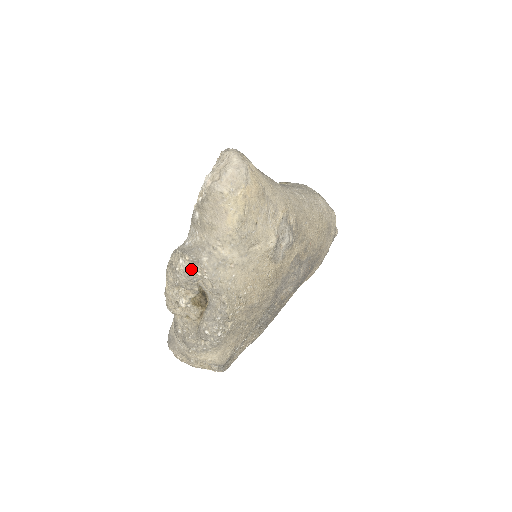
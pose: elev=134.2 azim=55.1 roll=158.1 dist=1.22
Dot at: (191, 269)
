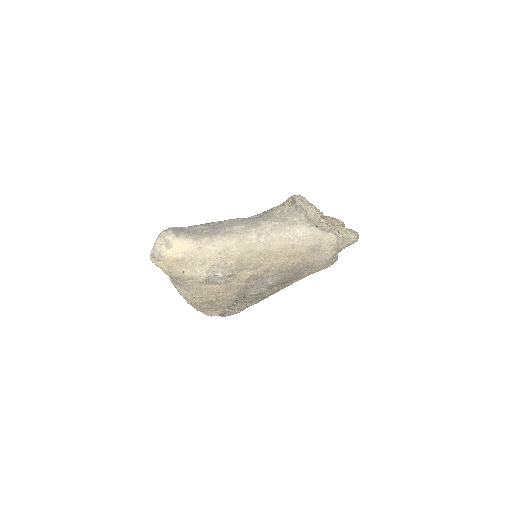
Dot at: occluded
